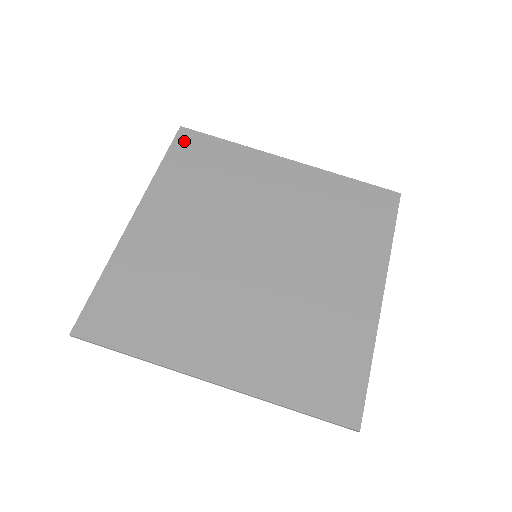
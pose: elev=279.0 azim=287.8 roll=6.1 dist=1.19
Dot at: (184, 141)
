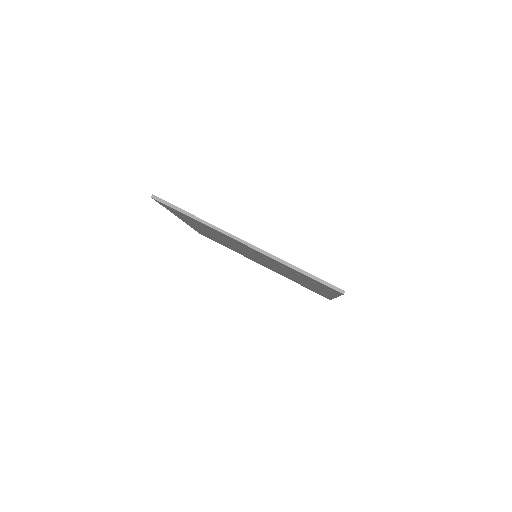
Dot at: occluded
